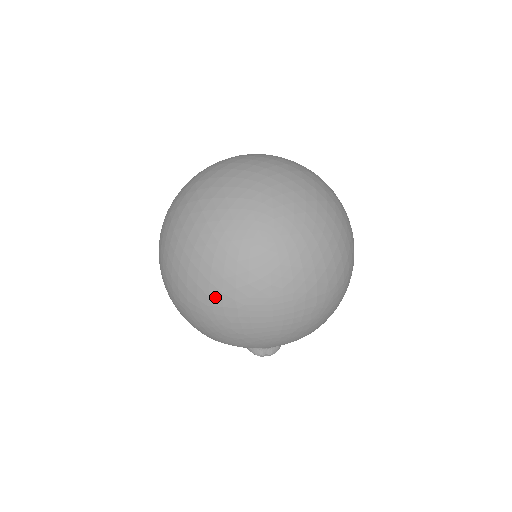
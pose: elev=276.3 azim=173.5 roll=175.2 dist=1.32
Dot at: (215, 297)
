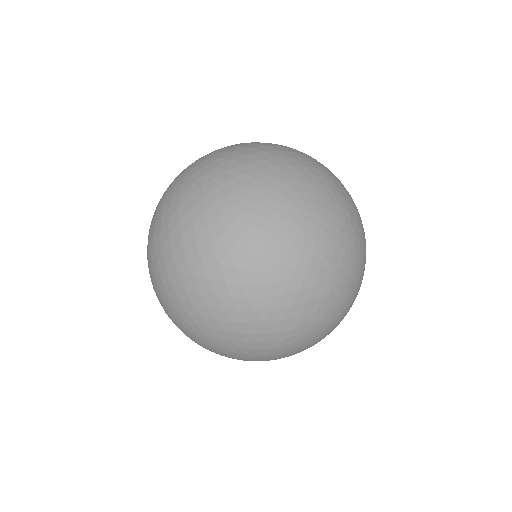
Dot at: (305, 312)
